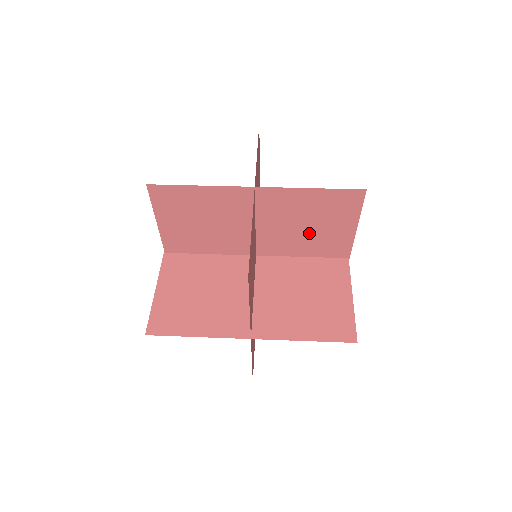
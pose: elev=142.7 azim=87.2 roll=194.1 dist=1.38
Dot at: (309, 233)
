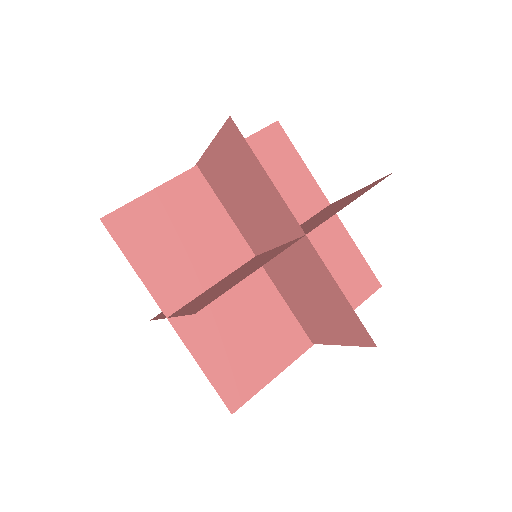
Dot at: (256, 328)
